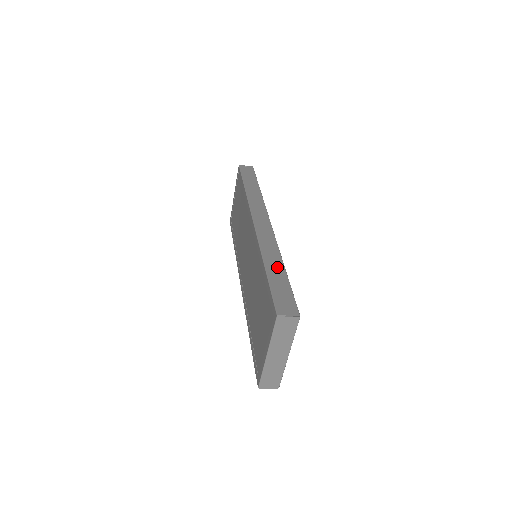
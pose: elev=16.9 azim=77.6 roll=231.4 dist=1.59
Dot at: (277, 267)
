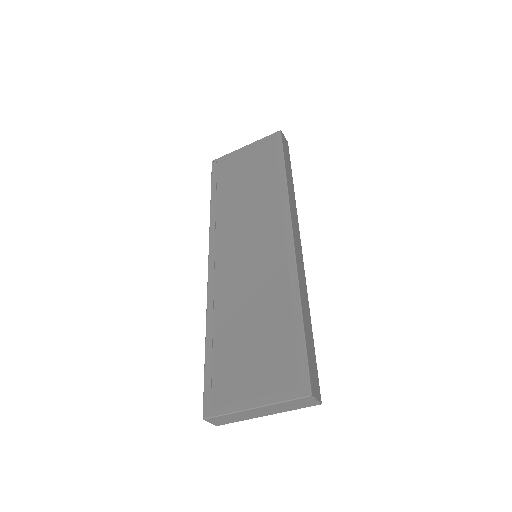
Dot at: (308, 319)
